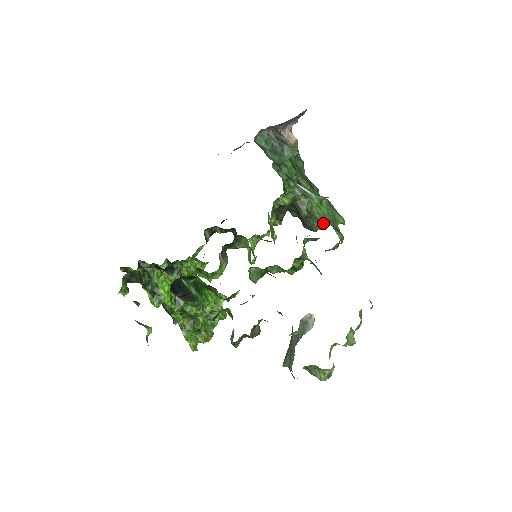
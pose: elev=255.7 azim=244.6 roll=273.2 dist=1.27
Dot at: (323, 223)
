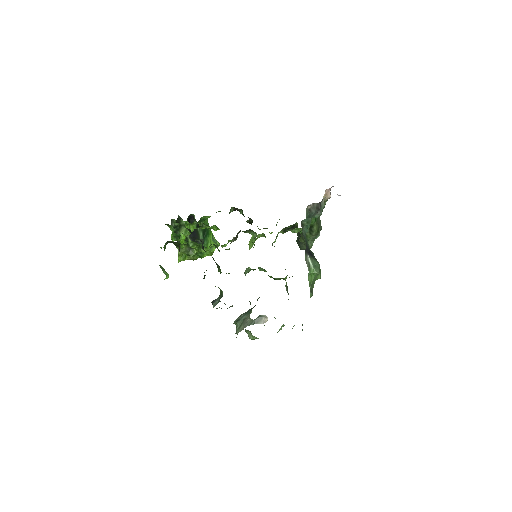
Dot at: occluded
